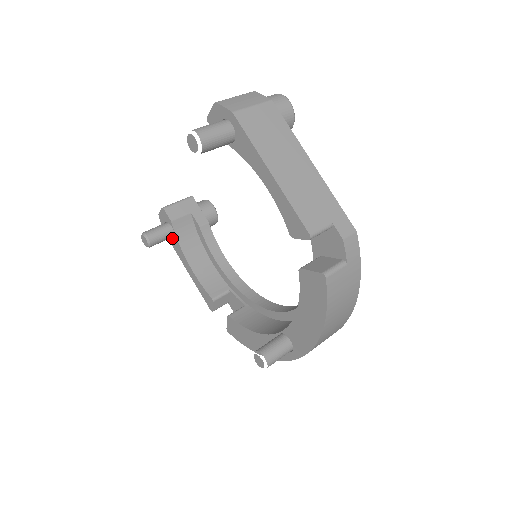
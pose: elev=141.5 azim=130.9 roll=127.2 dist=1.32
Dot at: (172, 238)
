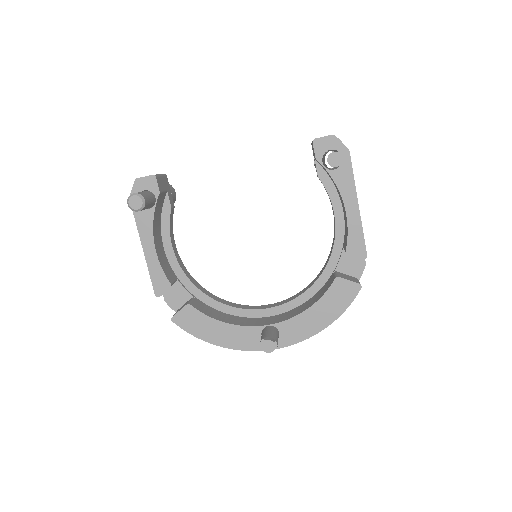
Dot at: occluded
